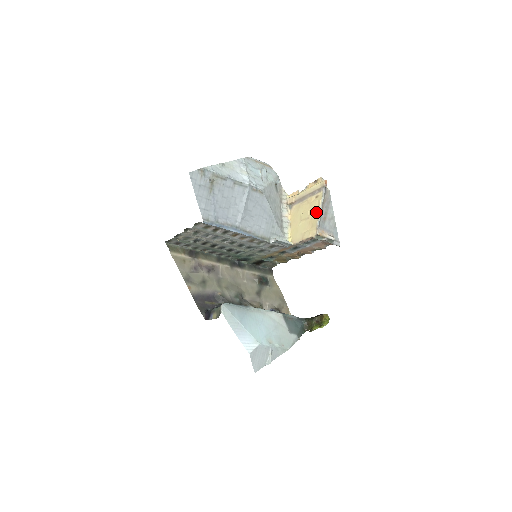
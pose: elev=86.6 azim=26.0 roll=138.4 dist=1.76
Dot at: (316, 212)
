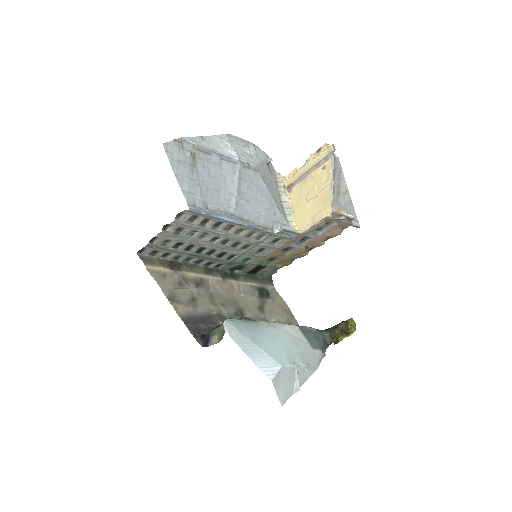
Dot at: (327, 185)
